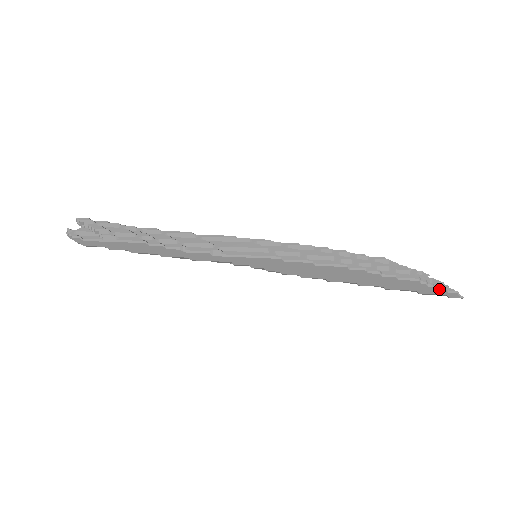
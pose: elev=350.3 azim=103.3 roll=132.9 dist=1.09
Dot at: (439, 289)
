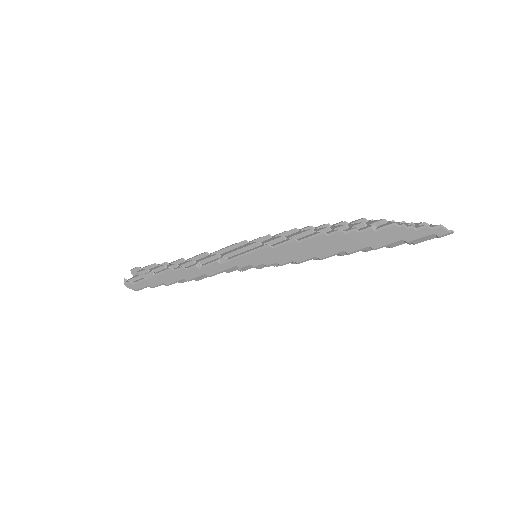
Dot at: (421, 229)
